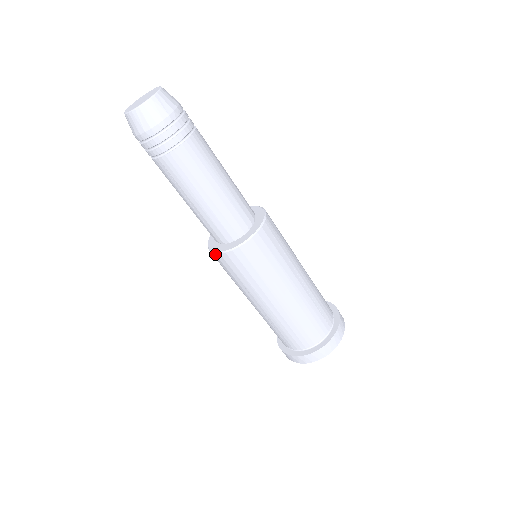
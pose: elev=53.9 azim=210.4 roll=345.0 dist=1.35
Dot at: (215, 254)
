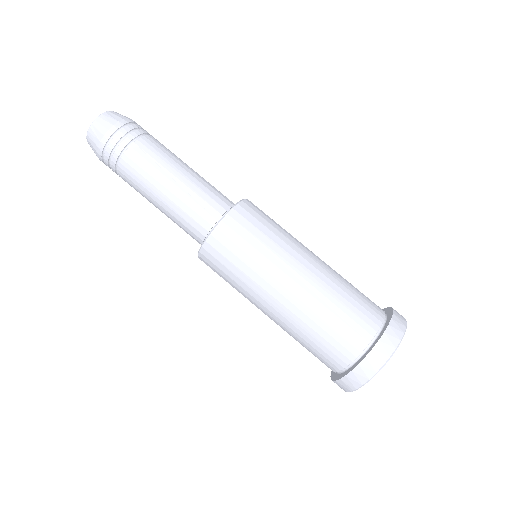
Dot at: (221, 221)
